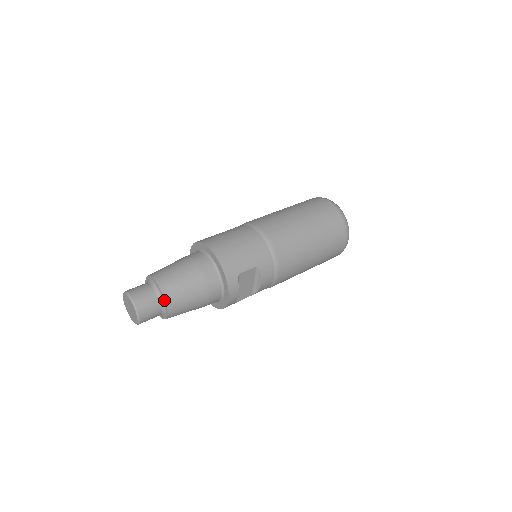
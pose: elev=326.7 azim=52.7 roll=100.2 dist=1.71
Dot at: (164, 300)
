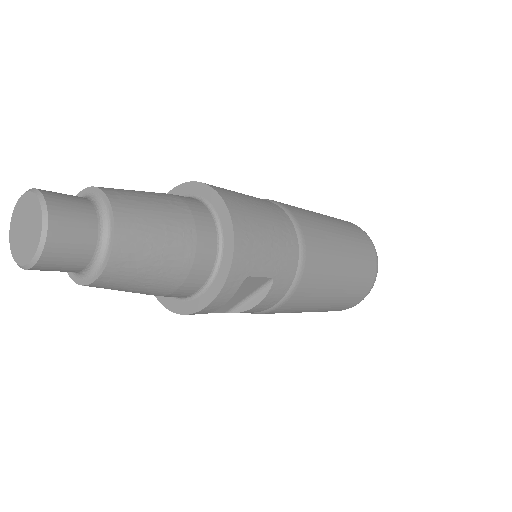
Dot at: (108, 251)
